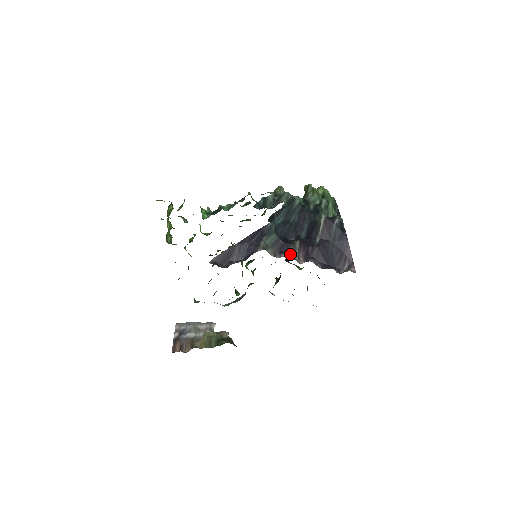
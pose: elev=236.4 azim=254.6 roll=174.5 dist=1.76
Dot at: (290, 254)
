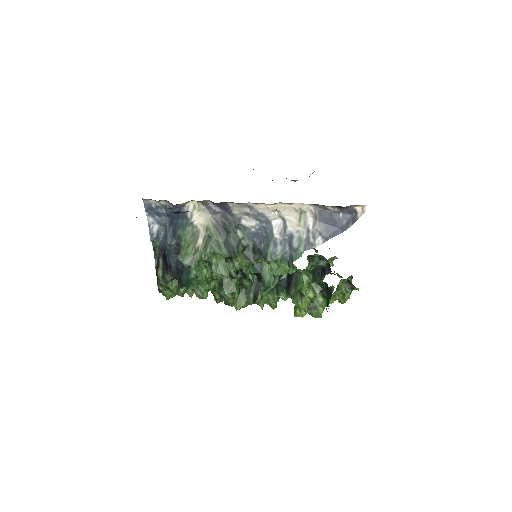
Dot at: occluded
